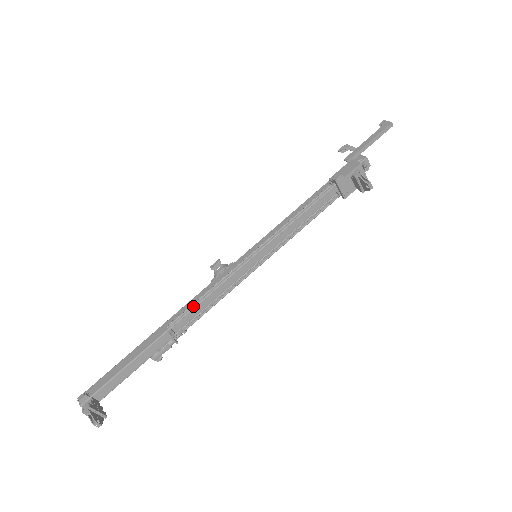
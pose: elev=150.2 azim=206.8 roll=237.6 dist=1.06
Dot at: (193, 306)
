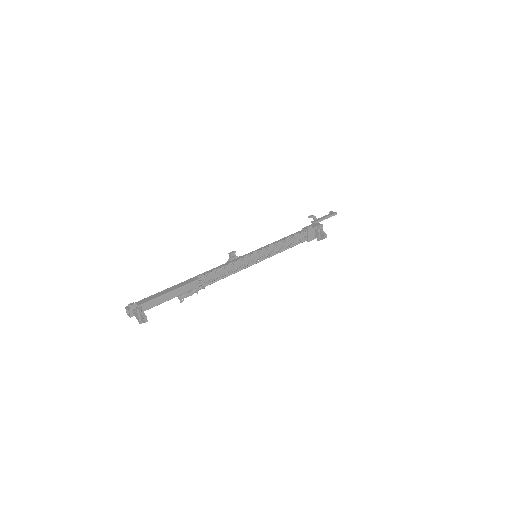
Dot at: (216, 270)
